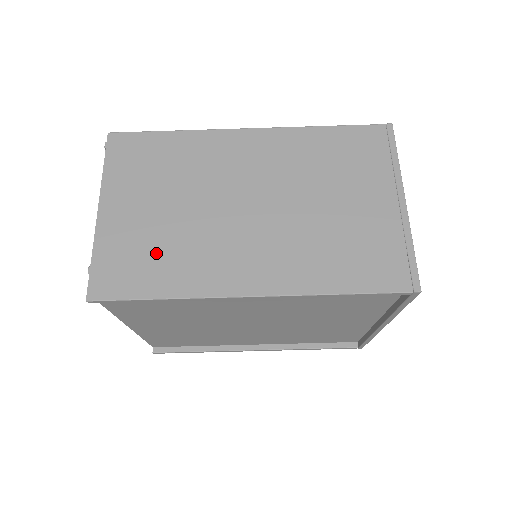
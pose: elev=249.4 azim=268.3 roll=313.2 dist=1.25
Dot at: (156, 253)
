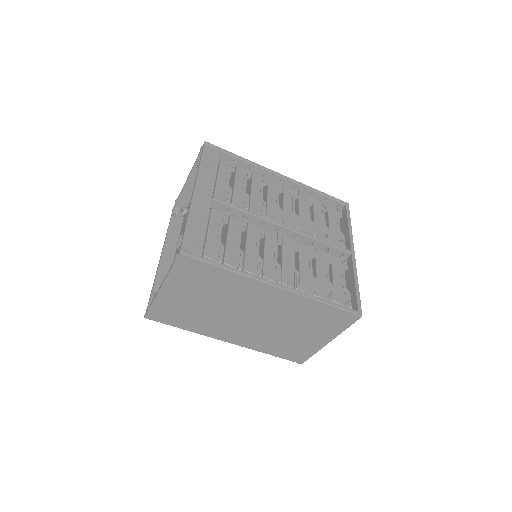
Dot at: (187, 315)
